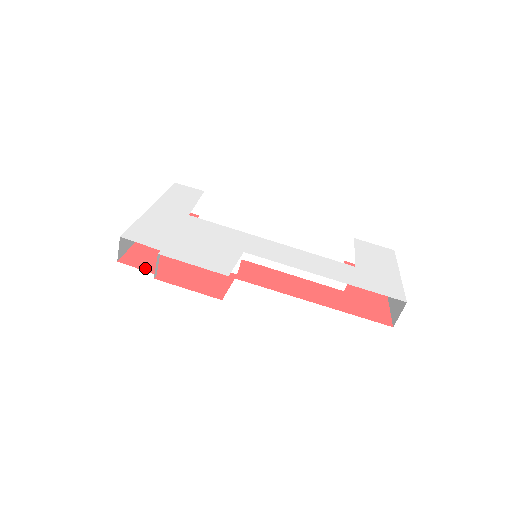
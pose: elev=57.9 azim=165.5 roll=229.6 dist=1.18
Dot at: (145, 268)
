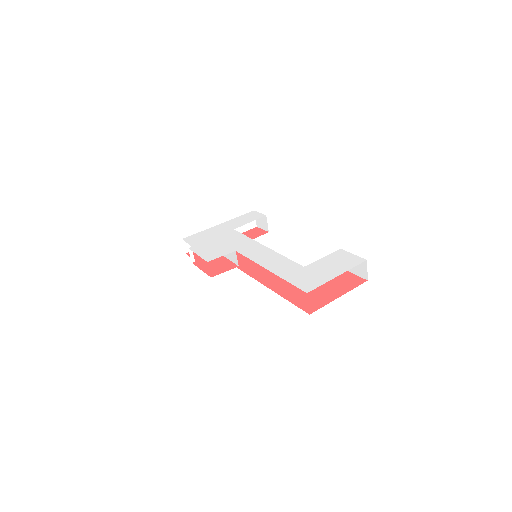
Dot at: (194, 258)
